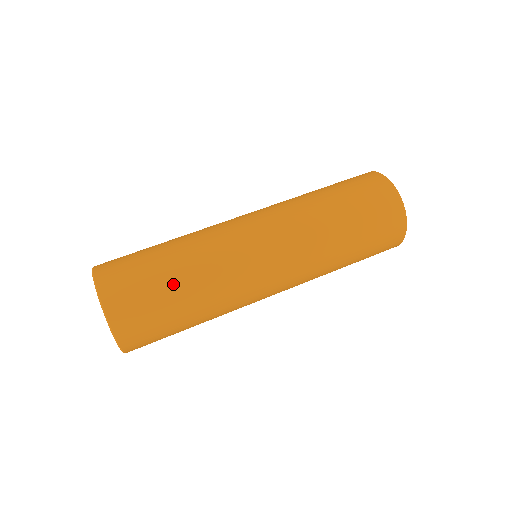
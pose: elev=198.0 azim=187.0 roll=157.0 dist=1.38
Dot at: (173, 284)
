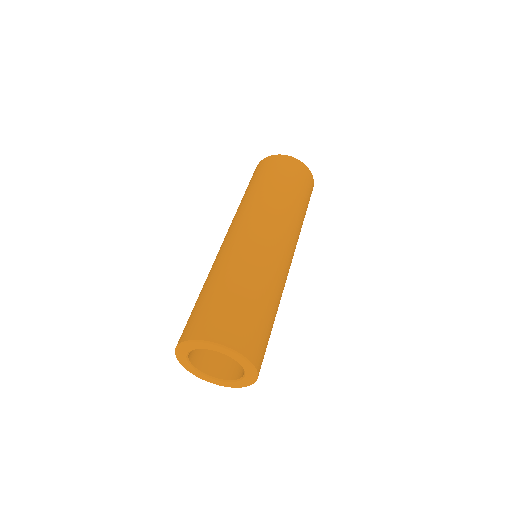
Dot at: (273, 321)
